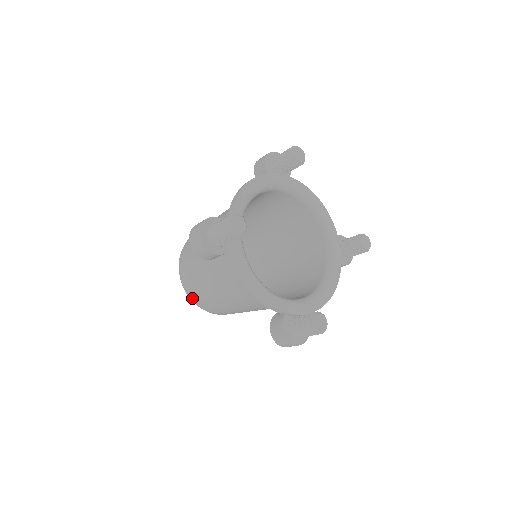
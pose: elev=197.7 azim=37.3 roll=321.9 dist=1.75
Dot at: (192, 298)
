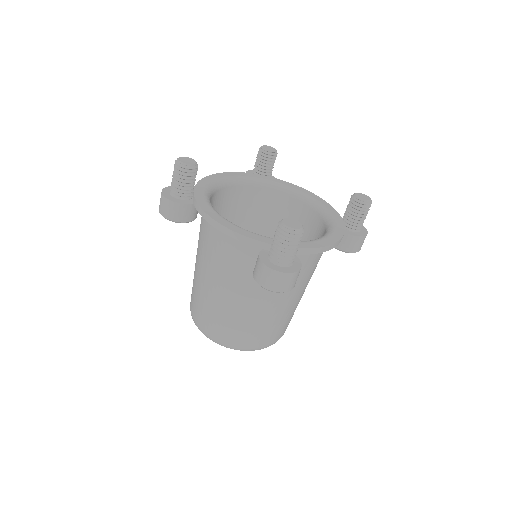
Dot at: (201, 327)
